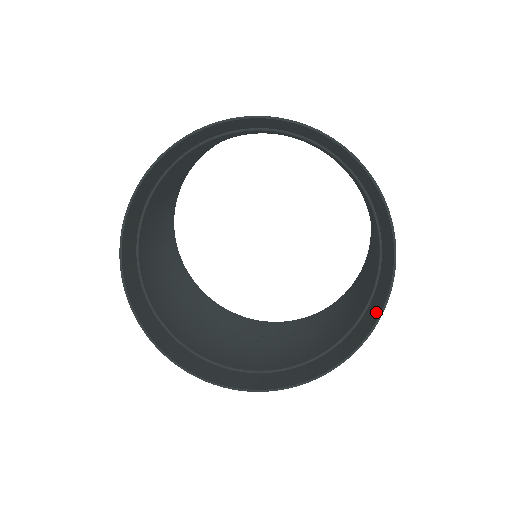
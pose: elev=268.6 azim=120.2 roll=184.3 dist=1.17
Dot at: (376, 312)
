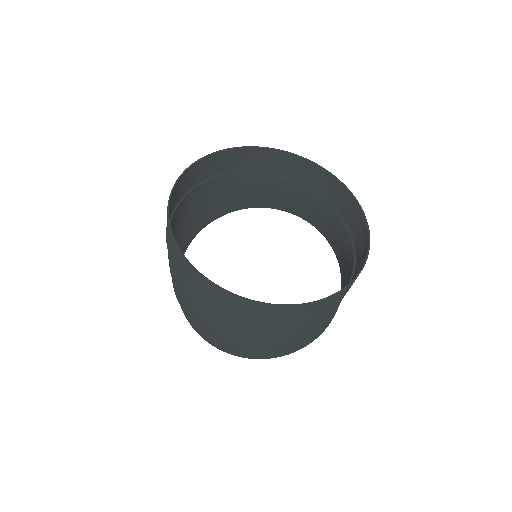
Dot at: occluded
